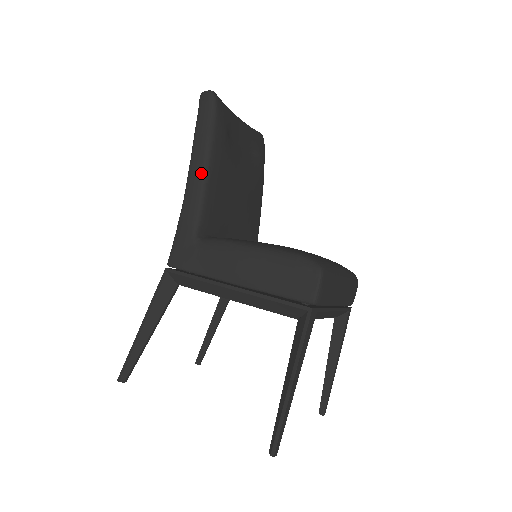
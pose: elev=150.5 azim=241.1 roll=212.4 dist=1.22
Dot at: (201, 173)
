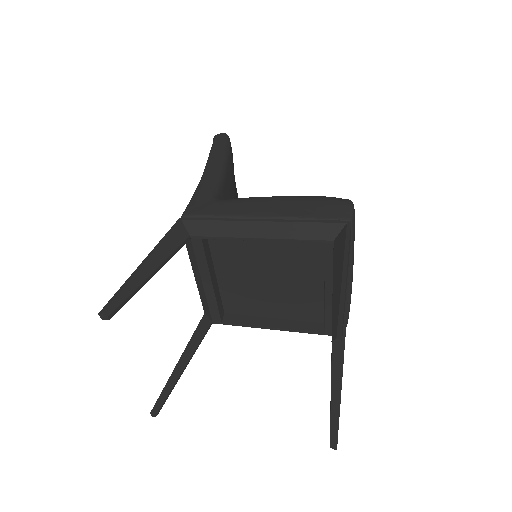
Dot at: (220, 165)
